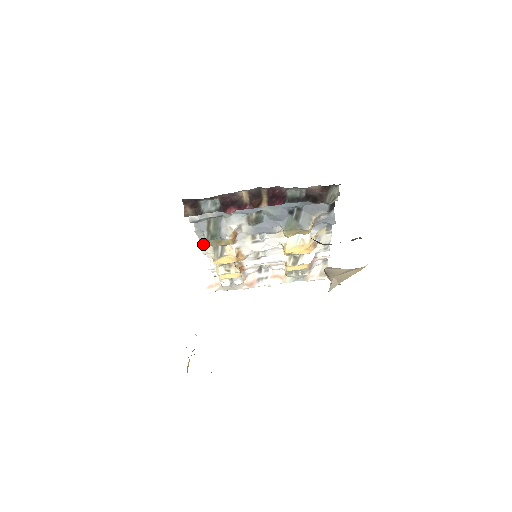
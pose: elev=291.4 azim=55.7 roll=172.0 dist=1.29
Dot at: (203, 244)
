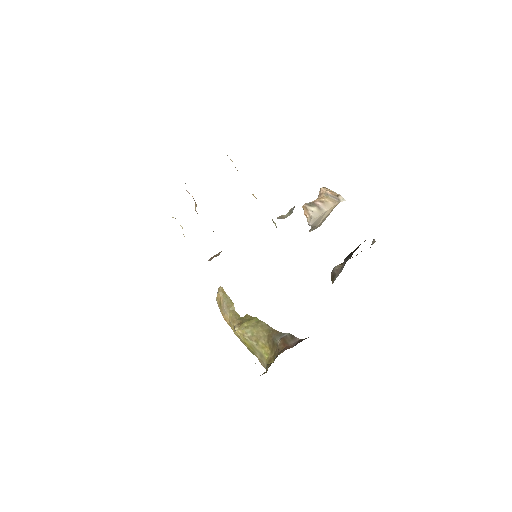
Dot at: occluded
